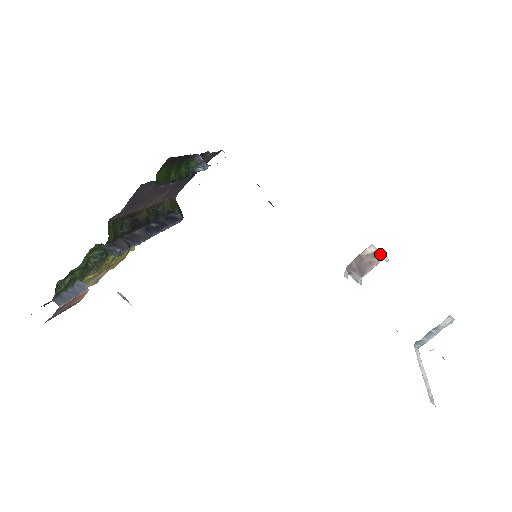
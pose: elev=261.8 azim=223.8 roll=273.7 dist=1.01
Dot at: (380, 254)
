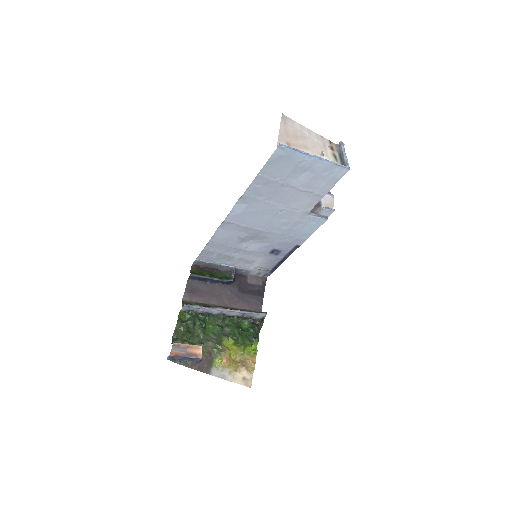
Dot at: occluded
